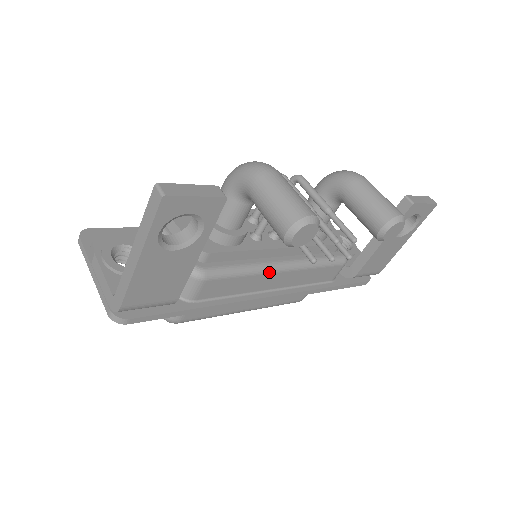
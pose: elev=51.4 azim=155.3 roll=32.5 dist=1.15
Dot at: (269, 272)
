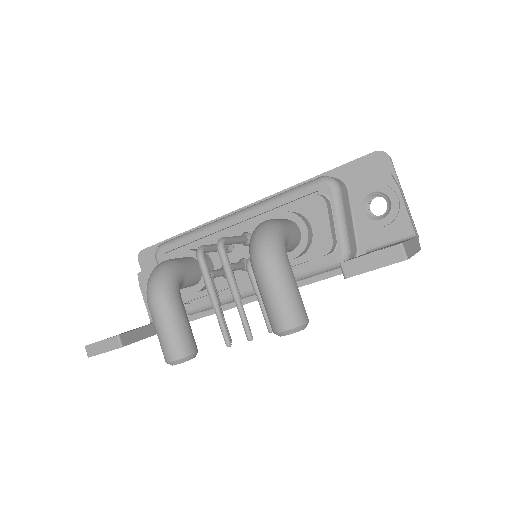
Dot at: (245, 297)
